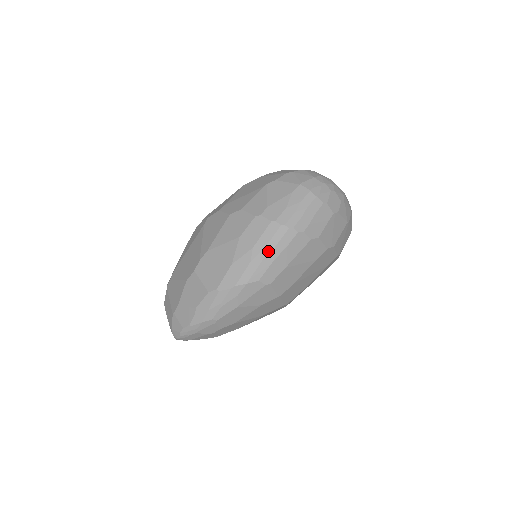
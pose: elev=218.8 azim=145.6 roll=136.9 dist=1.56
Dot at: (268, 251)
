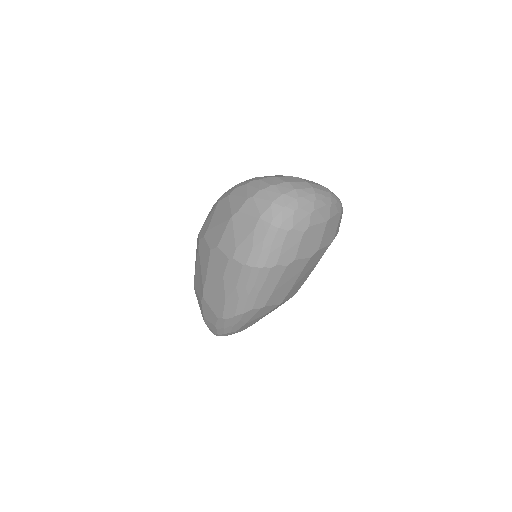
Dot at: (250, 289)
